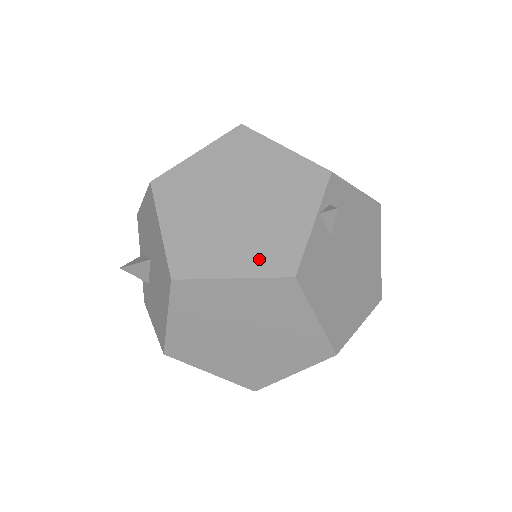
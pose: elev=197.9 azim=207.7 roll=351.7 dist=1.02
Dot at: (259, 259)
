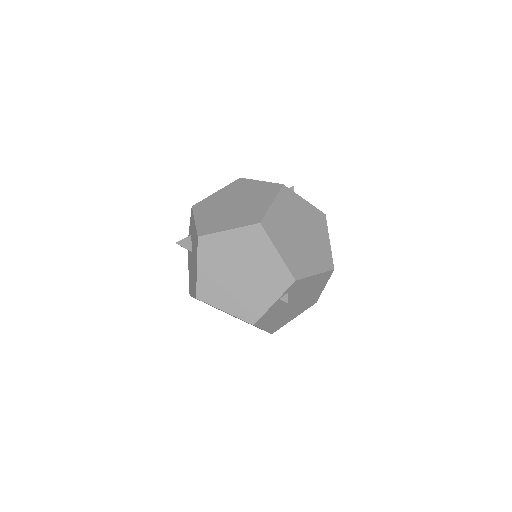
Dot at: (240, 309)
